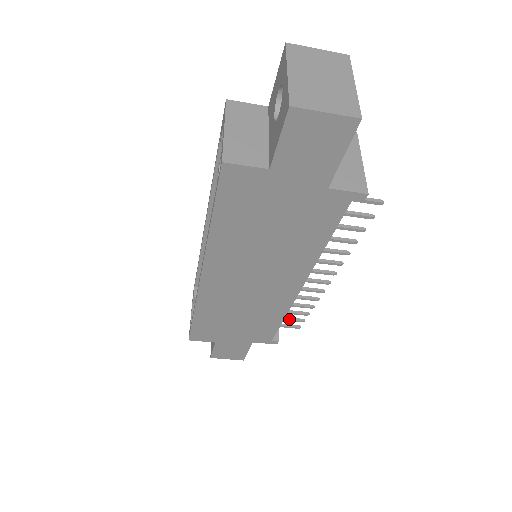
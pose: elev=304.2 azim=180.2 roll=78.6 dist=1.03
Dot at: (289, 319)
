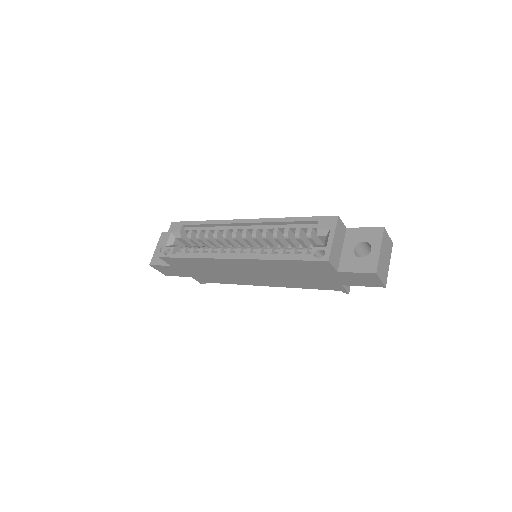
Dot at: occluded
